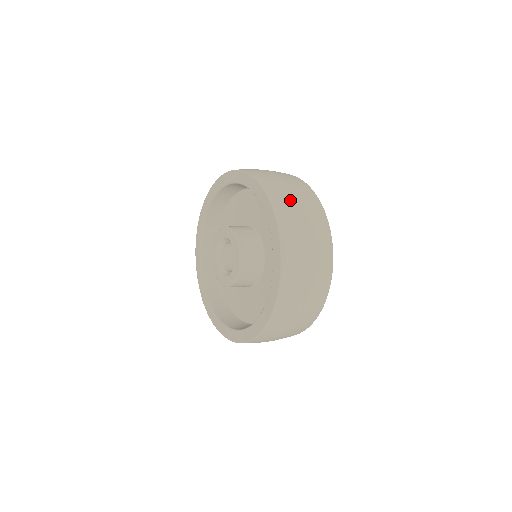
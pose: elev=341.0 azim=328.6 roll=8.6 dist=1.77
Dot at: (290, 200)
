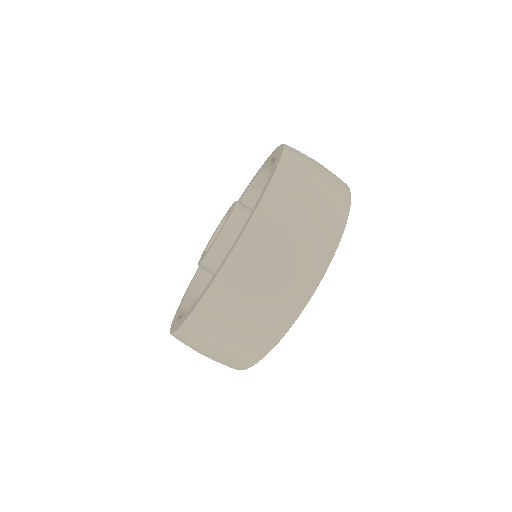
Dot at: (310, 163)
